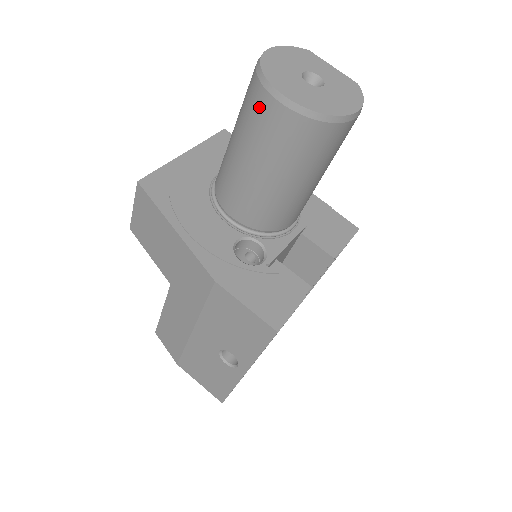
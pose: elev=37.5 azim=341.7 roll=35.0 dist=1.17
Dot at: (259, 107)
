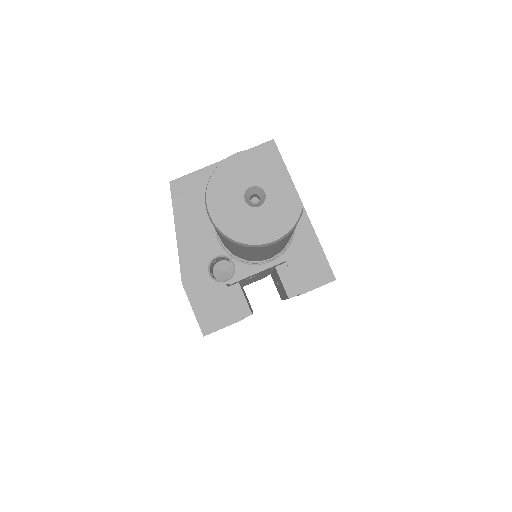
Dot at: occluded
